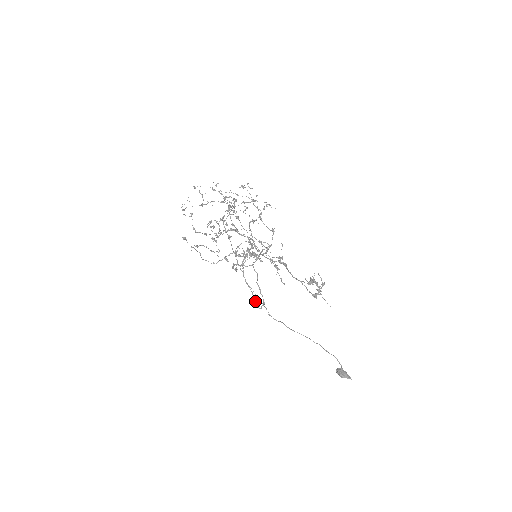
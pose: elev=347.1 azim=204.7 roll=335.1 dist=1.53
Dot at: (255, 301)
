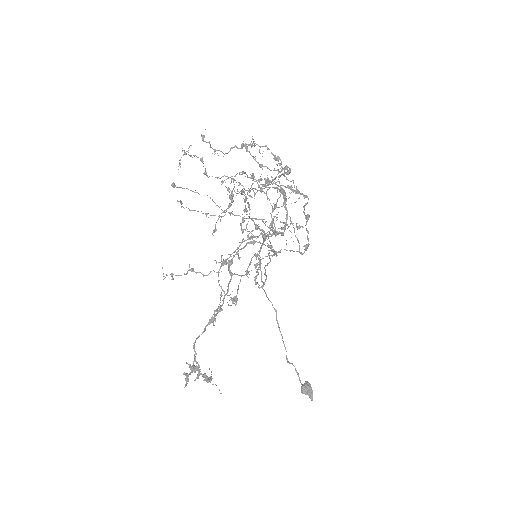
Dot at: (254, 277)
